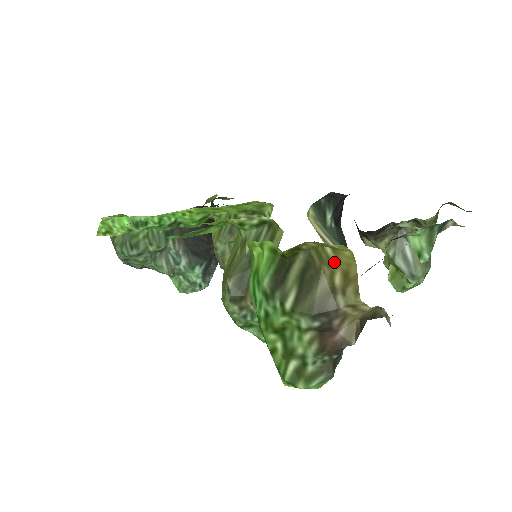
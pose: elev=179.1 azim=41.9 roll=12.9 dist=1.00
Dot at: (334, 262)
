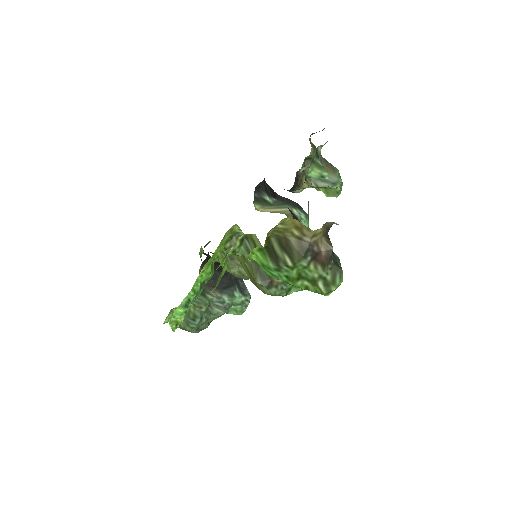
Dot at: (287, 228)
